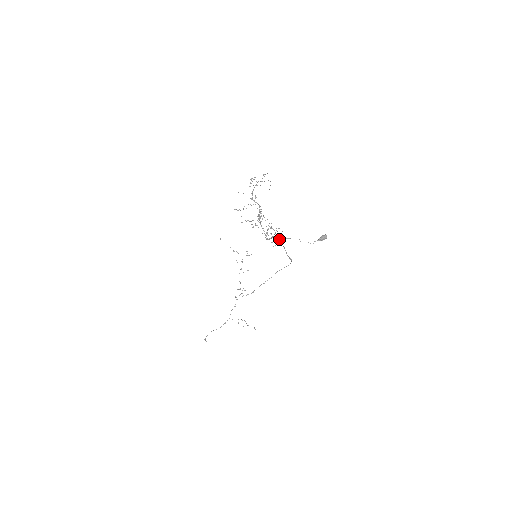
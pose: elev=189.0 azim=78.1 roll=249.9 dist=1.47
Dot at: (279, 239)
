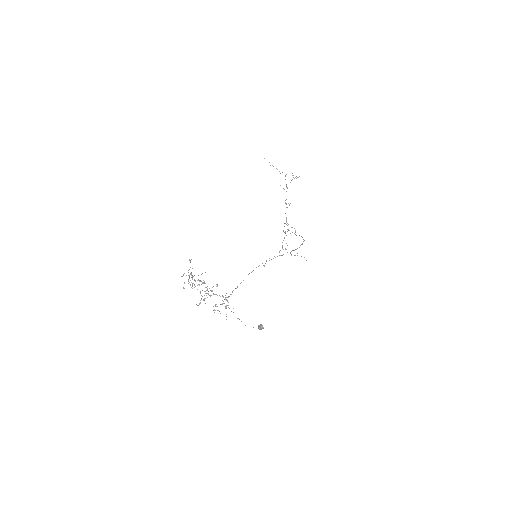
Dot at: (231, 311)
